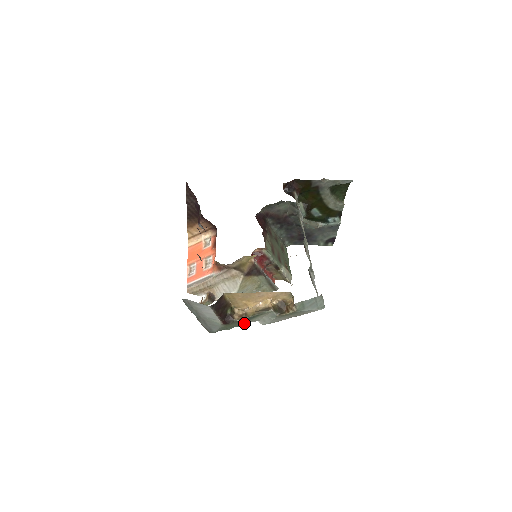
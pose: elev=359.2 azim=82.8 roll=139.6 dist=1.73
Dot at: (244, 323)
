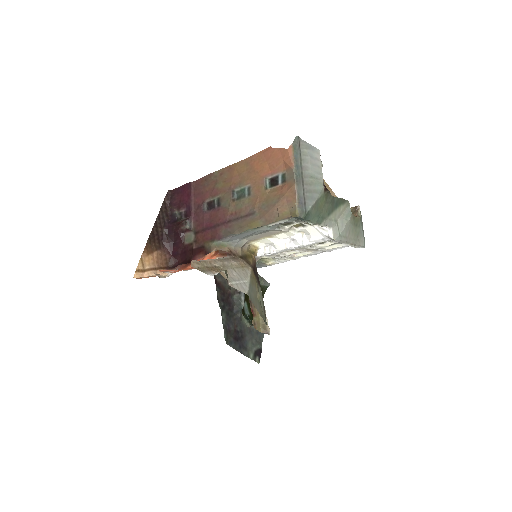
Dot at: (327, 217)
